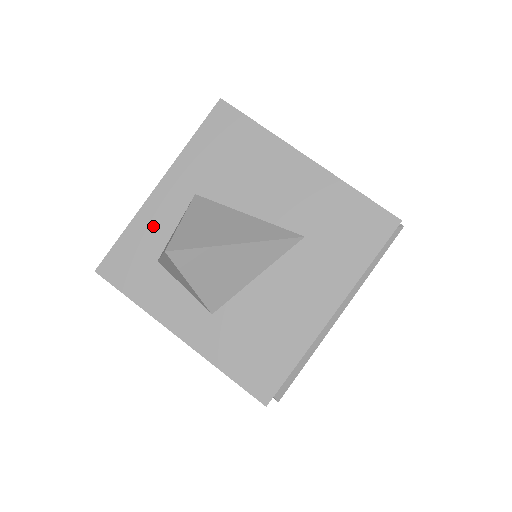
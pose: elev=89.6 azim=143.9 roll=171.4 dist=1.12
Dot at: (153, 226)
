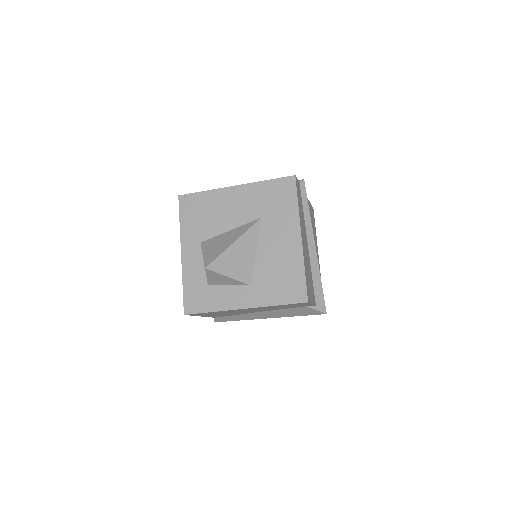
Dot at: (193, 272)
